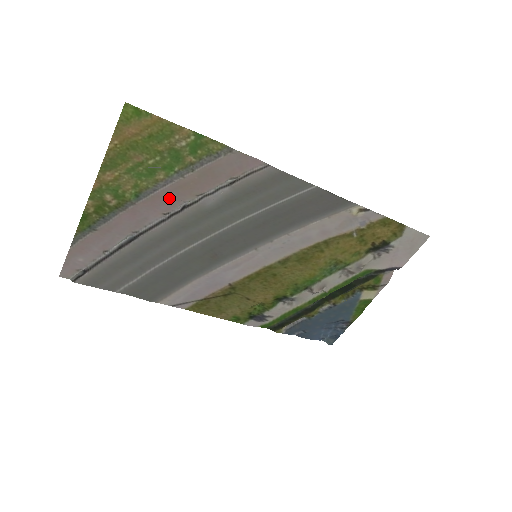
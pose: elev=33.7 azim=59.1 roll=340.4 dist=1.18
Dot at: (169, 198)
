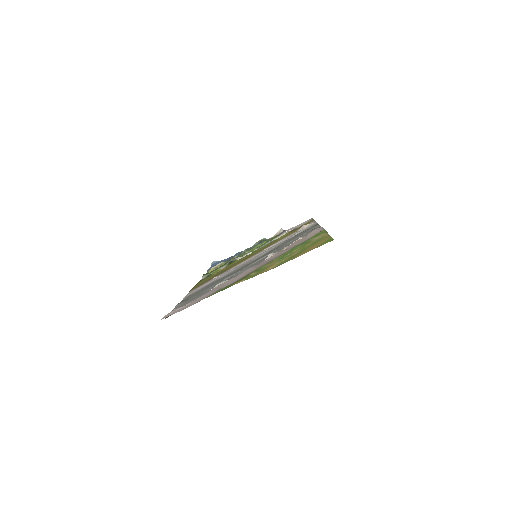
Dot at: (272, 258)
